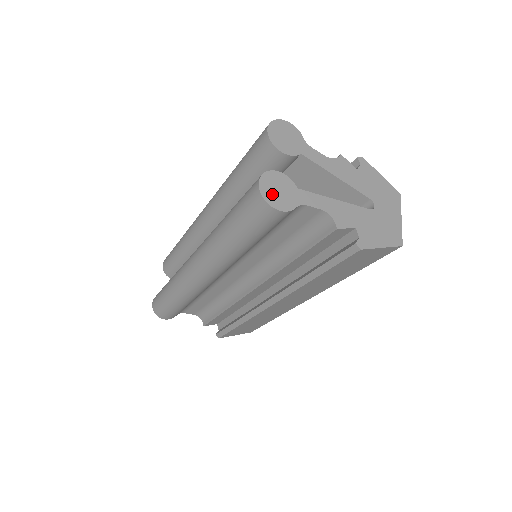
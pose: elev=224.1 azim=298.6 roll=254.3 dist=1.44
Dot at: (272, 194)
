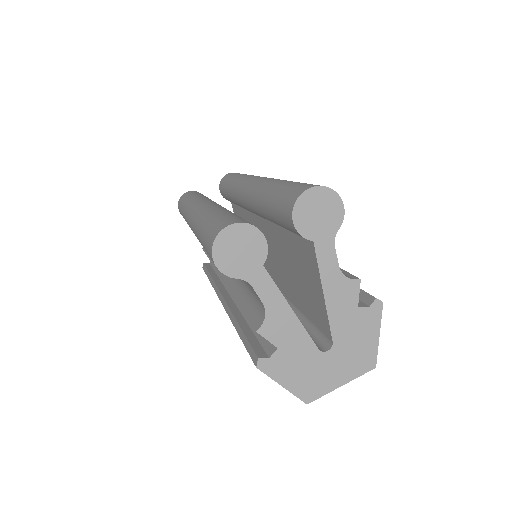
Dot at: (228, 247)
